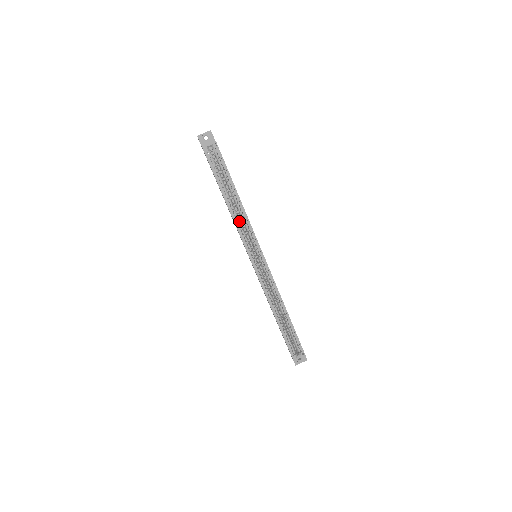
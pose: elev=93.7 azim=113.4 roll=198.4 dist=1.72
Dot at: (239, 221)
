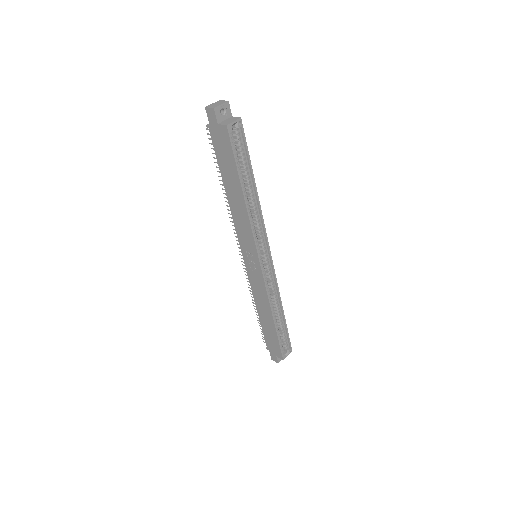
Dot at: (252, 218)
